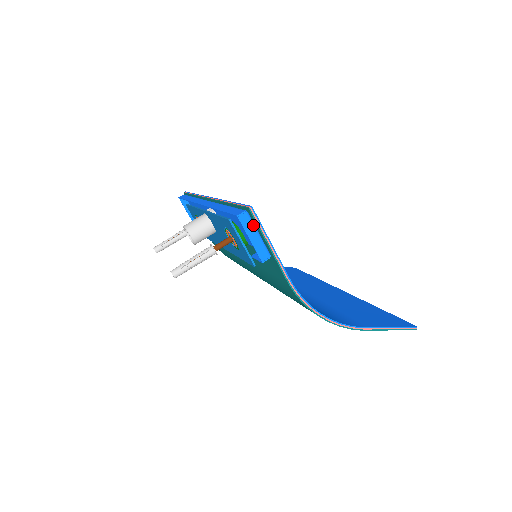
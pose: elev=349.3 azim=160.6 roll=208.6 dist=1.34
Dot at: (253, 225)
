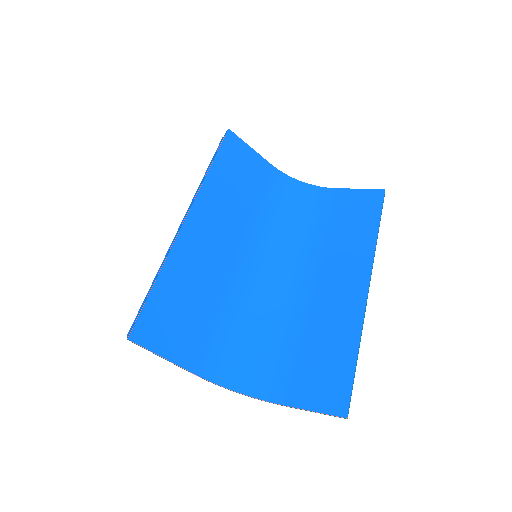
Dot at: (143, 341)
